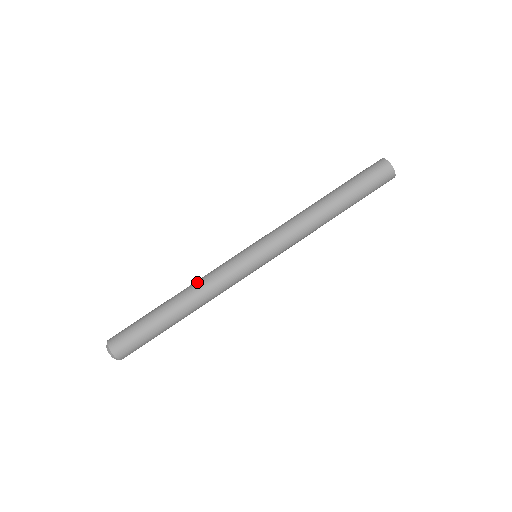
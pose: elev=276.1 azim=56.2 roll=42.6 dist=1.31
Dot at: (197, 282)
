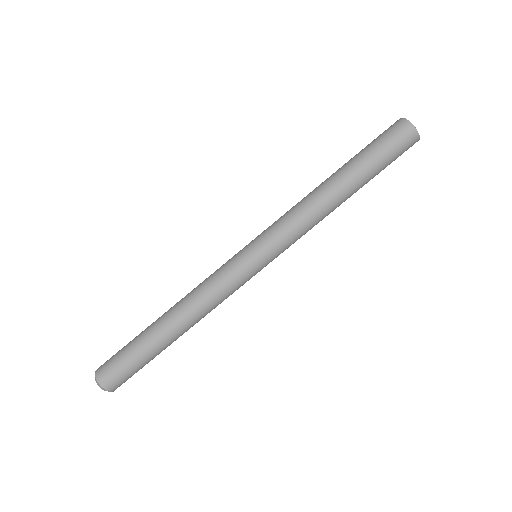
Dot at: (192, 301)
